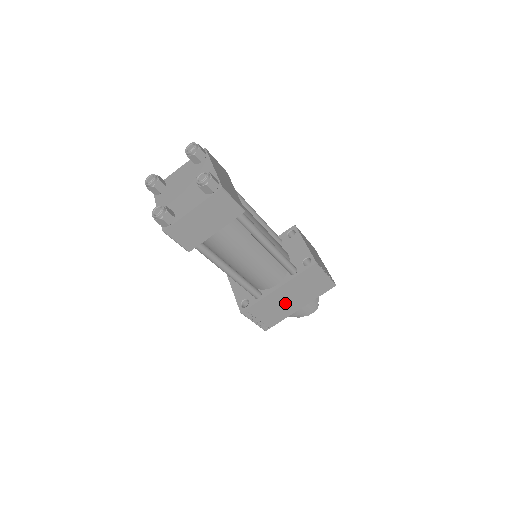
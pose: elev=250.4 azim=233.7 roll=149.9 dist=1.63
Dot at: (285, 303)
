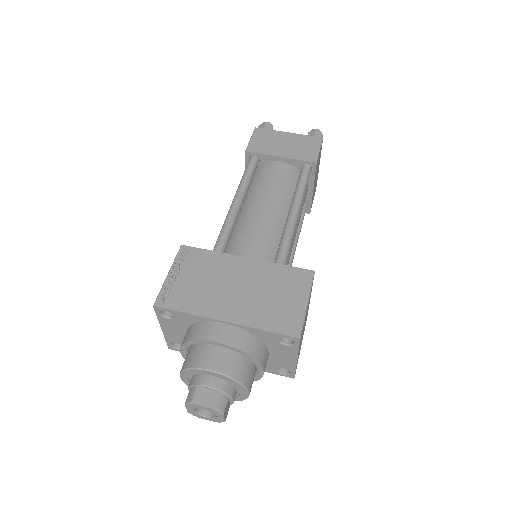
Dot at: (225, 289)
